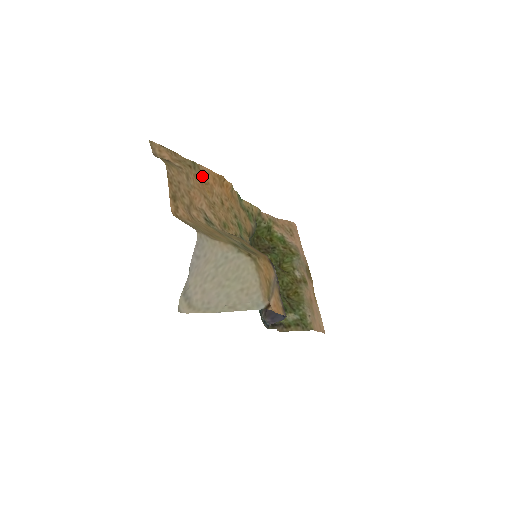
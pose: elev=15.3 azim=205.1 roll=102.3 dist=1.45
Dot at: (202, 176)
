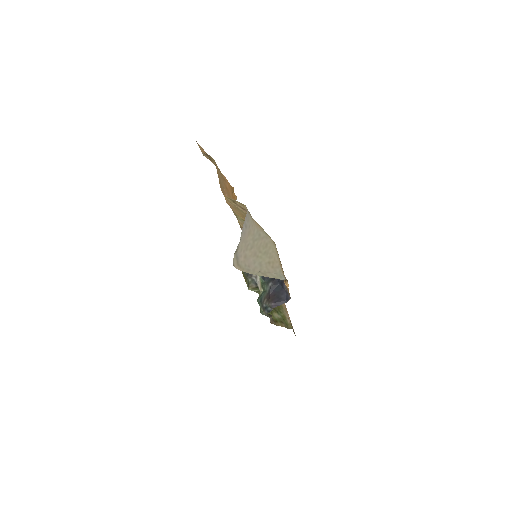
Dot at: (224, 182)
